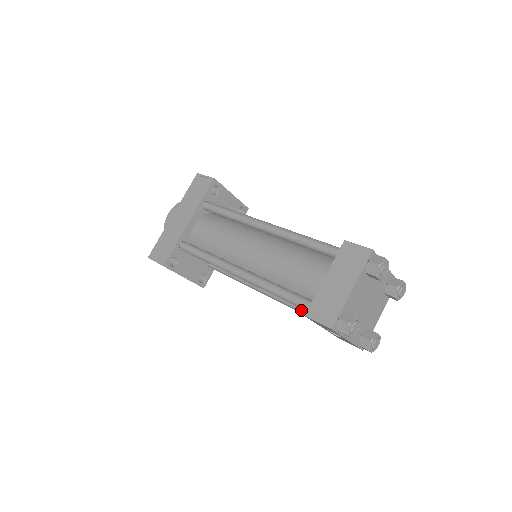
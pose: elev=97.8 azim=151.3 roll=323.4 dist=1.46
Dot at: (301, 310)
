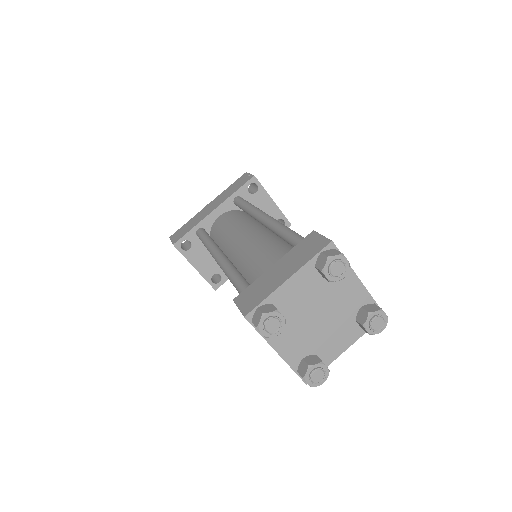
Dot at: occluded
